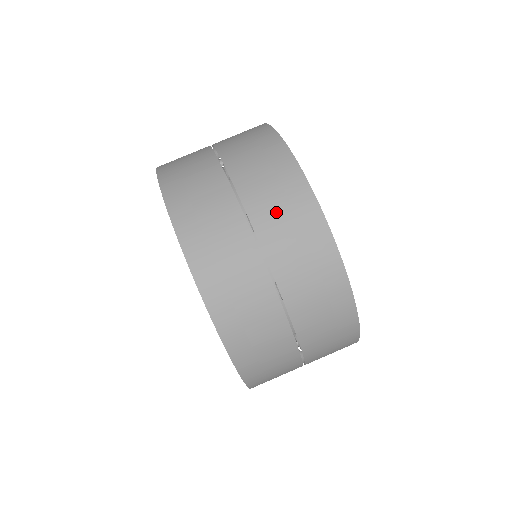
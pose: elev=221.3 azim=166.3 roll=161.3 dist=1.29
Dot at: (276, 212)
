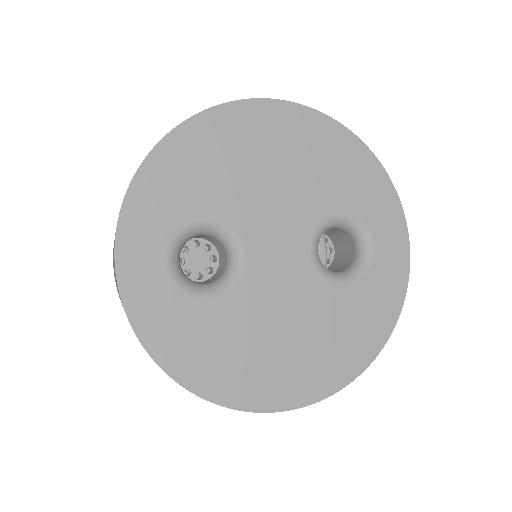
Dot at: occluded
